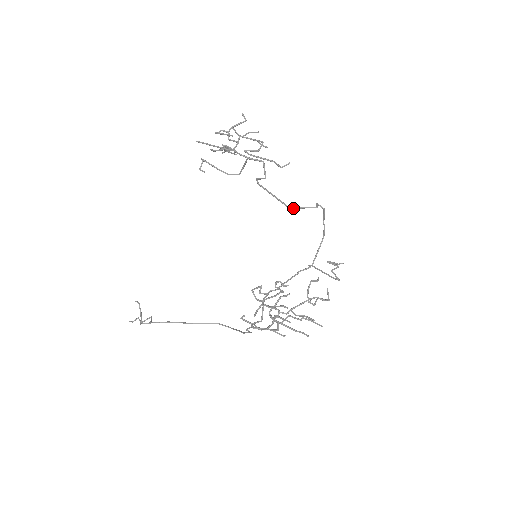
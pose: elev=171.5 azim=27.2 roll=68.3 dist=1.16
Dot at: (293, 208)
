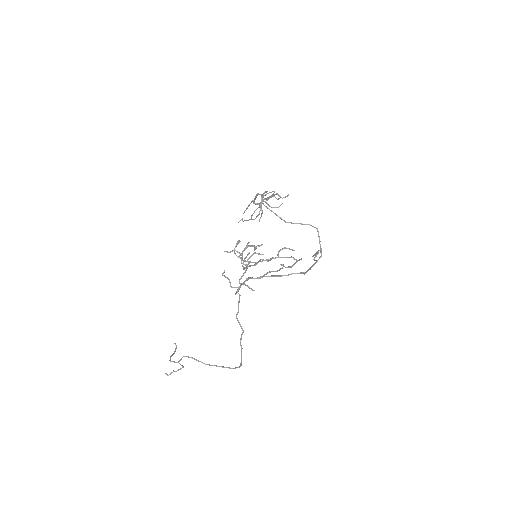
Dot at: (289, 222)
